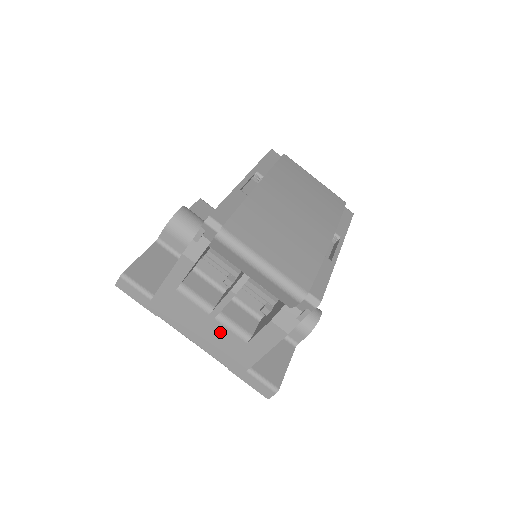
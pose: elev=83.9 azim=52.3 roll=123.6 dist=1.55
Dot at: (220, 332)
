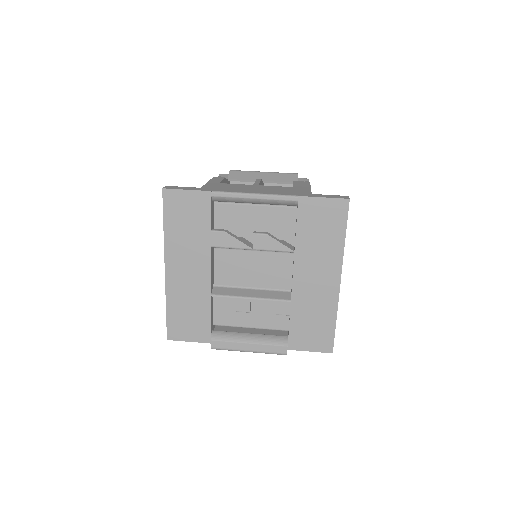
Dot at: (269, 188)
